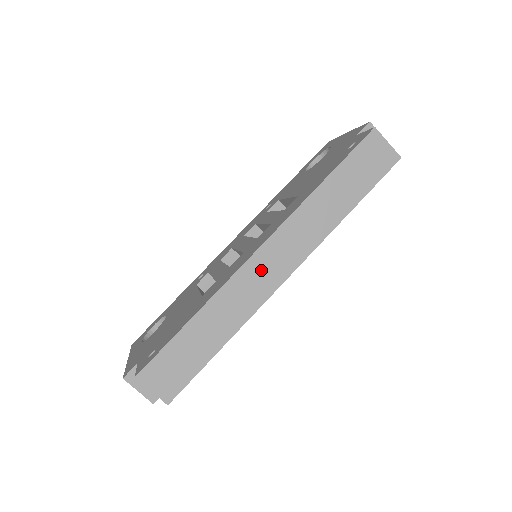
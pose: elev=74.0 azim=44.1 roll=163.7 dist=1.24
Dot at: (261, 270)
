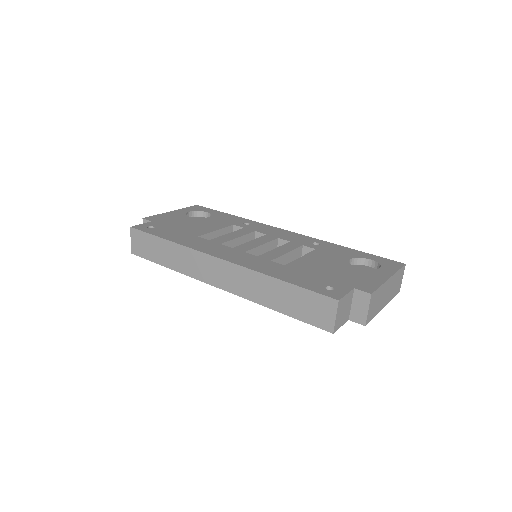
Dot at: (210, 267)
